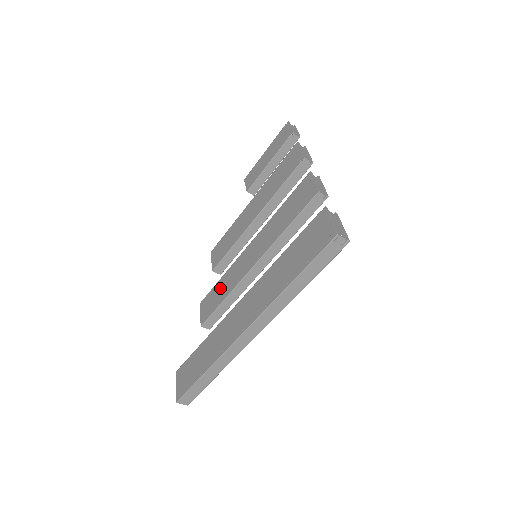
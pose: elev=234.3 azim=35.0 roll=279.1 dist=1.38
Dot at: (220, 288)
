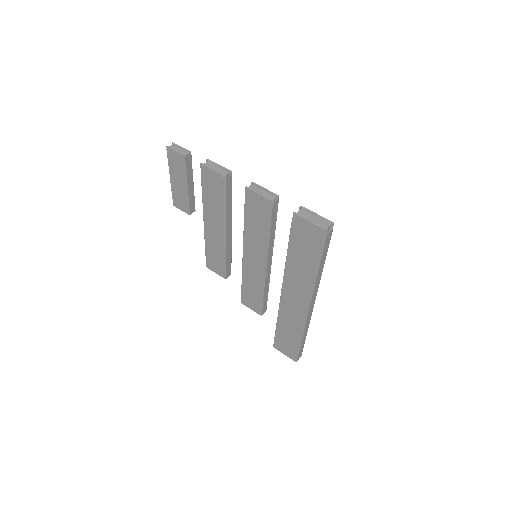
Dot at: (250, 289)
